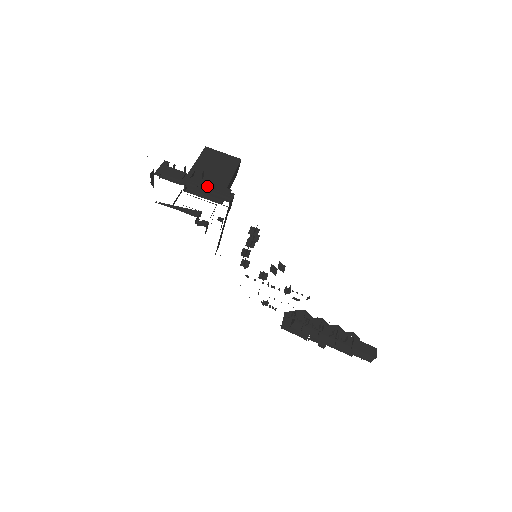
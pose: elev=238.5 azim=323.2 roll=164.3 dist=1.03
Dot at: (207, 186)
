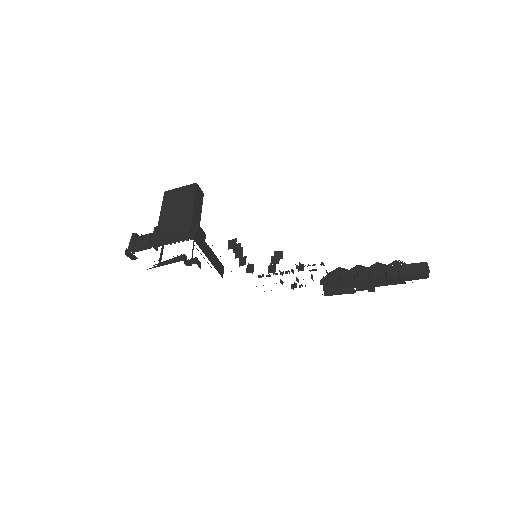
Dot at: (170, 236)
